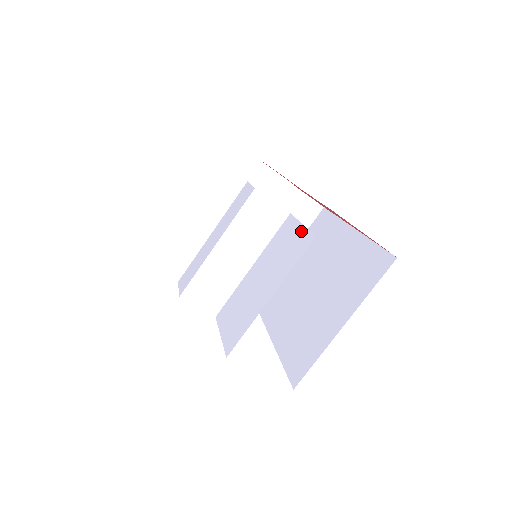
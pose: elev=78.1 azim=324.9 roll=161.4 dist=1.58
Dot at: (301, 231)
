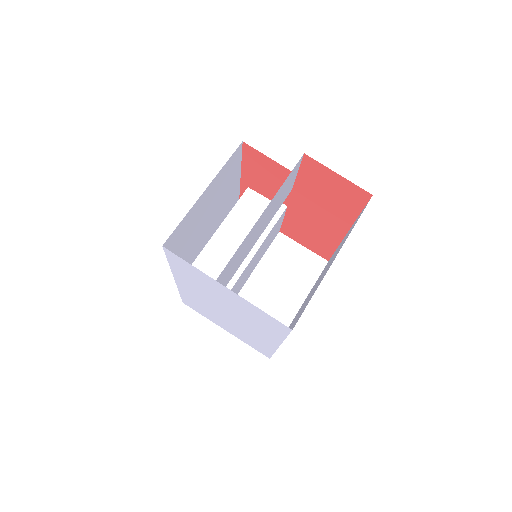
Dot at: (284, 190)
